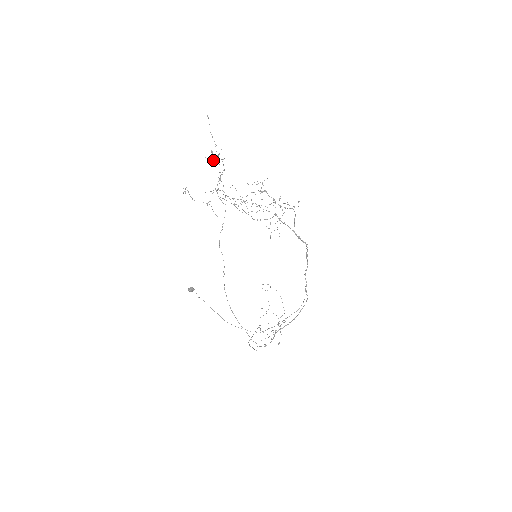
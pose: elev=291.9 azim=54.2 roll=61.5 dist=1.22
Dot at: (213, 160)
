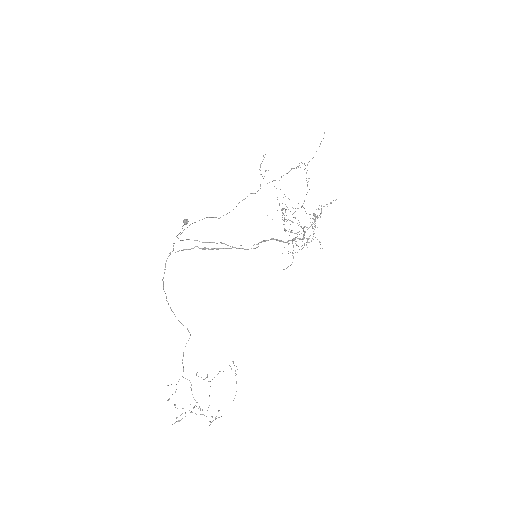
Dot at: occluded
